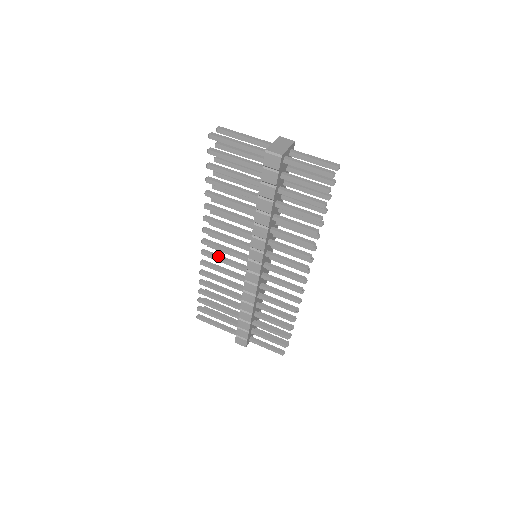
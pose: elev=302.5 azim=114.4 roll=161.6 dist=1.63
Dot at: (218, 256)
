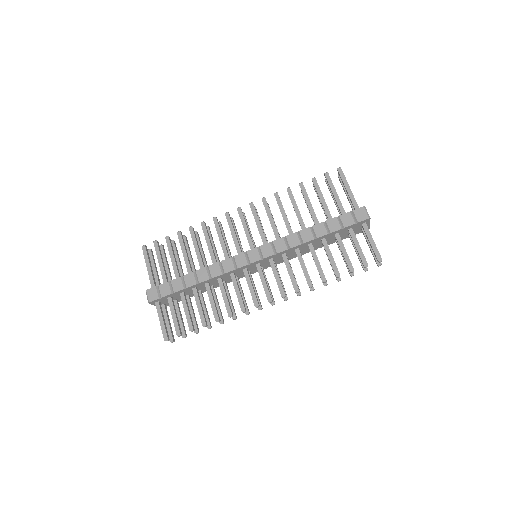
Dot at: occluded
